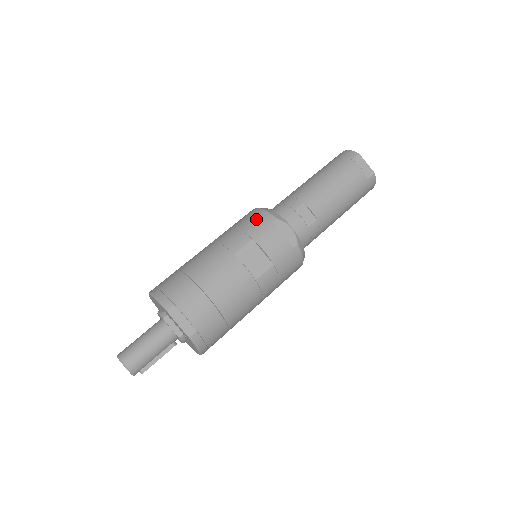
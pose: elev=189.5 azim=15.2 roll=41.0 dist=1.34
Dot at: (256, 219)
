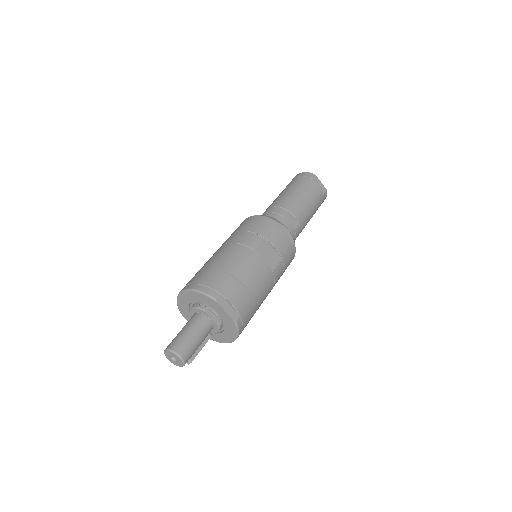
Dot at: (261, 223)
